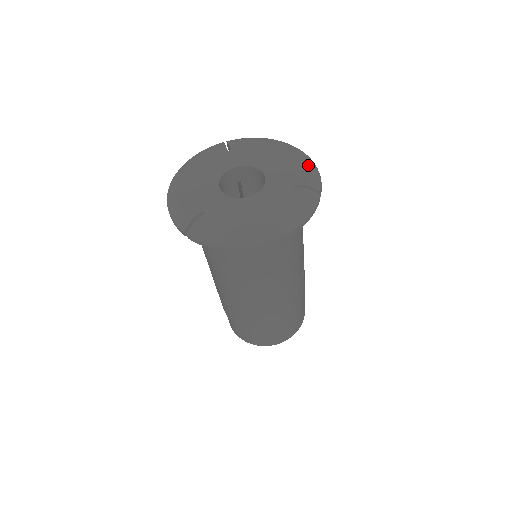
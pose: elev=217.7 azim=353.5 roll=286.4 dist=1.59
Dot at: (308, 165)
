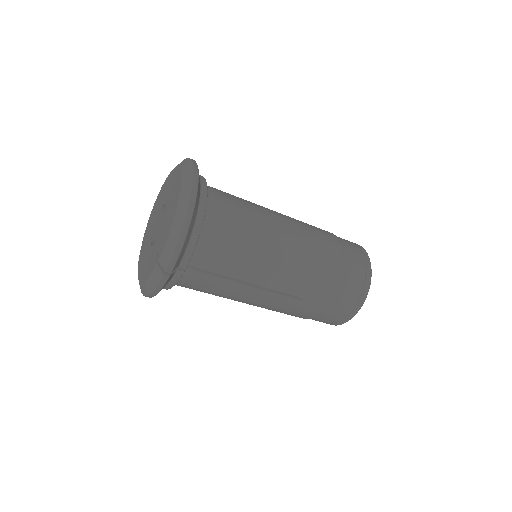
Dot at: (172, 234)
